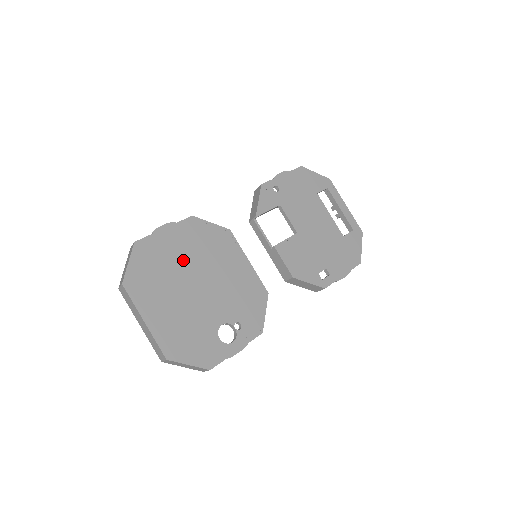
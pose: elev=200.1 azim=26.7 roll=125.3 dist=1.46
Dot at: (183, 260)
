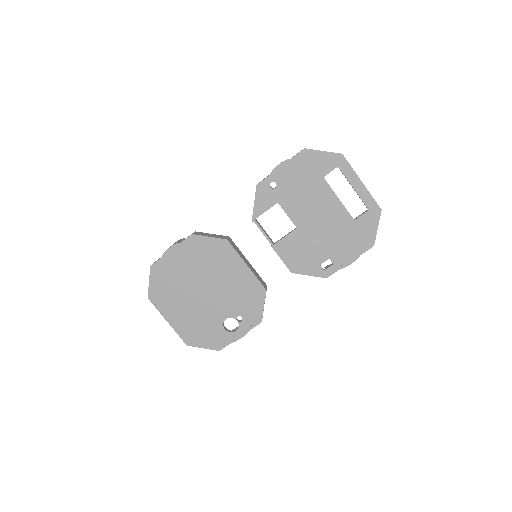
Dot at: (189, 273)
